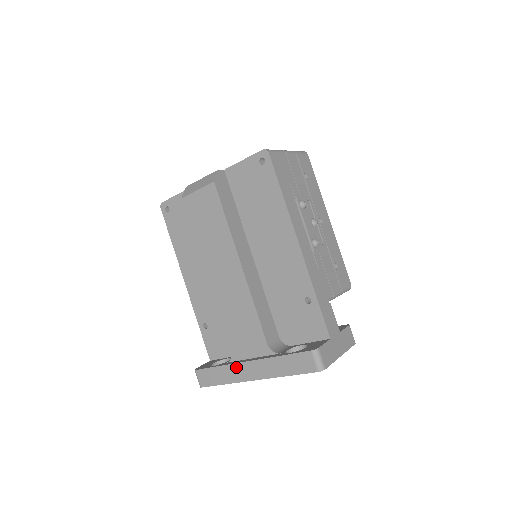
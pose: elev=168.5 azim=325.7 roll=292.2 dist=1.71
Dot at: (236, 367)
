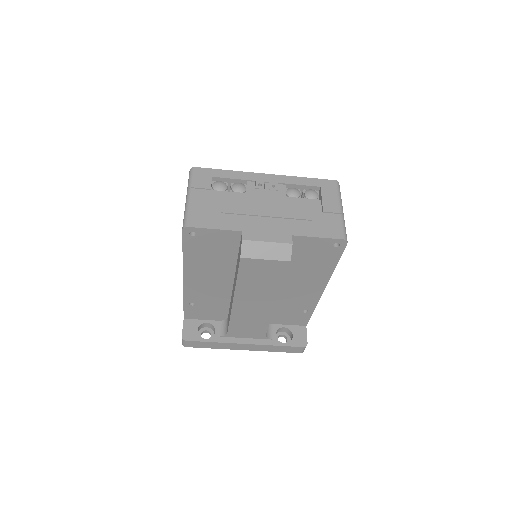
Dot at: (232, 345)
